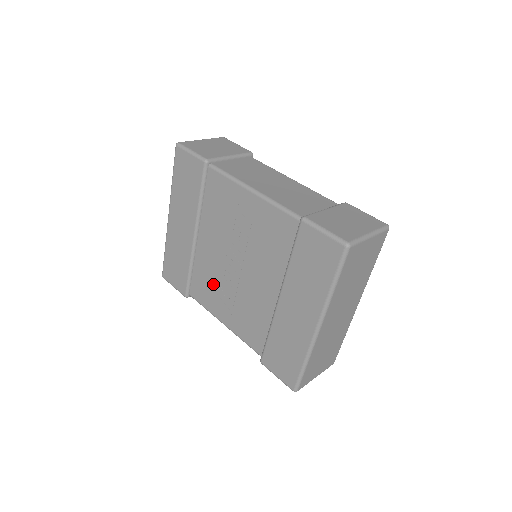
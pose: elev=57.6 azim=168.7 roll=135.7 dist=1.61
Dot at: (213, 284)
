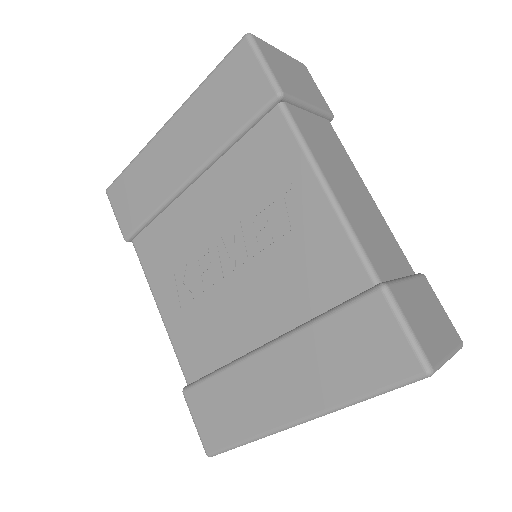
Dot at: (176, 255)
